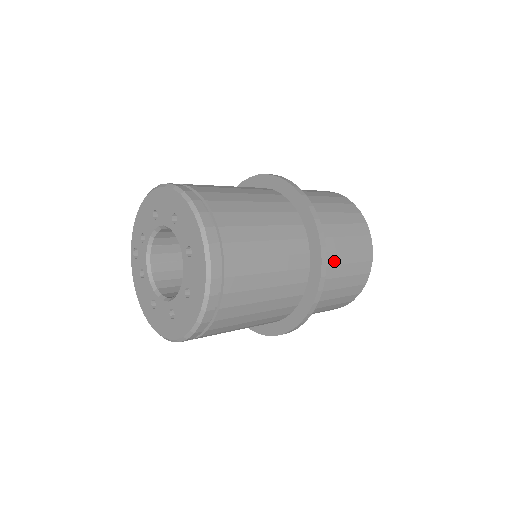
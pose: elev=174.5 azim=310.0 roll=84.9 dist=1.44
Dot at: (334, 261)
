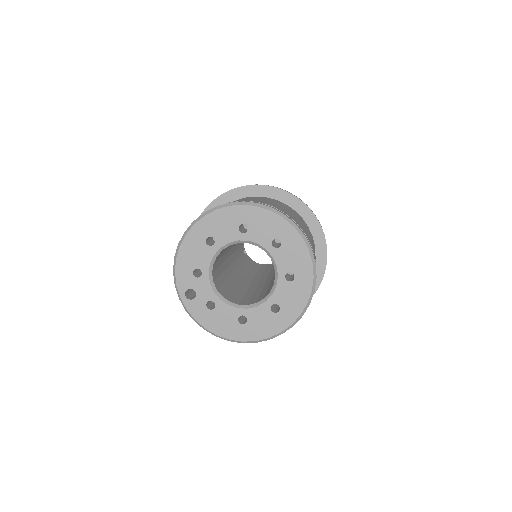
Dot at: occluded
